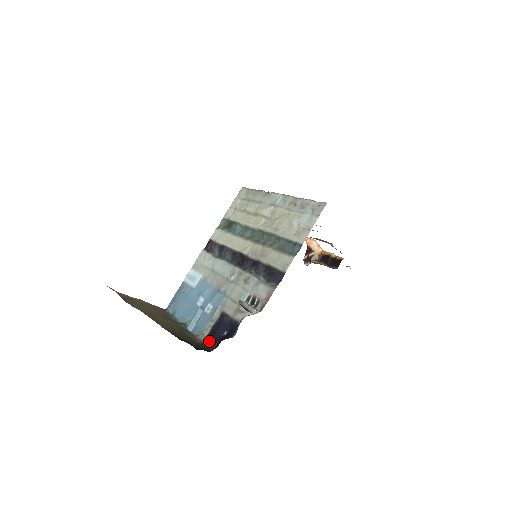
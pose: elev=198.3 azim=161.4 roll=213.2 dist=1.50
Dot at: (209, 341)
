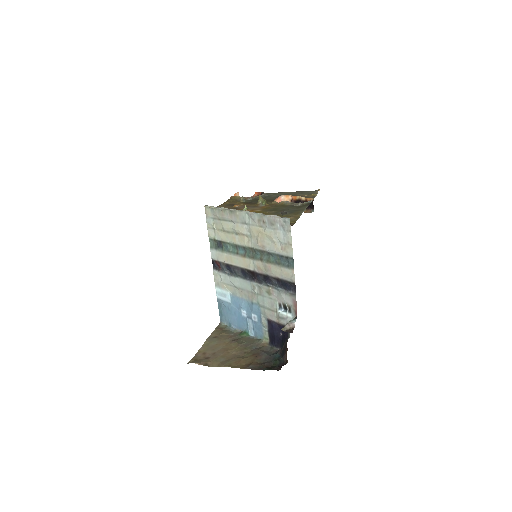
Dot at: (274, 343)
